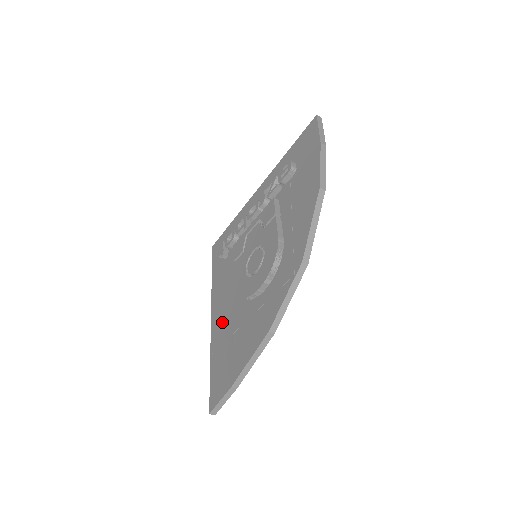
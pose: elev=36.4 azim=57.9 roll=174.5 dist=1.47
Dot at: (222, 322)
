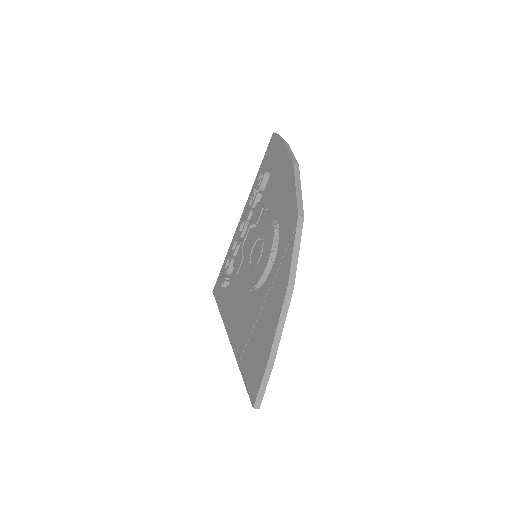
Dot at: (241, 328)
